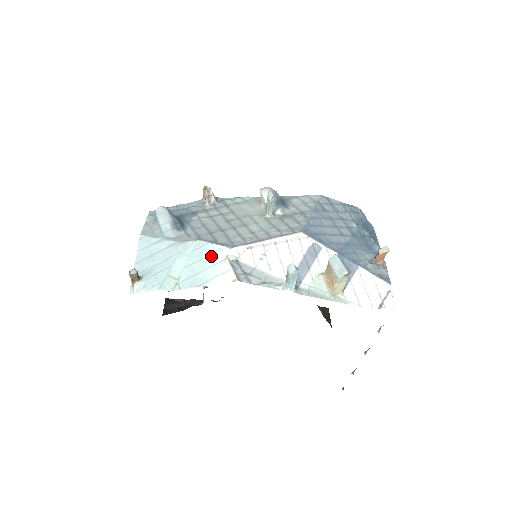
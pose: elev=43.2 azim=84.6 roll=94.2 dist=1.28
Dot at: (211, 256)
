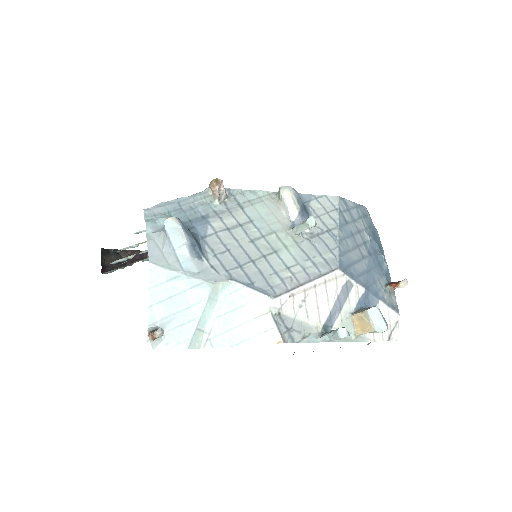
Dot at: (249, 306)
